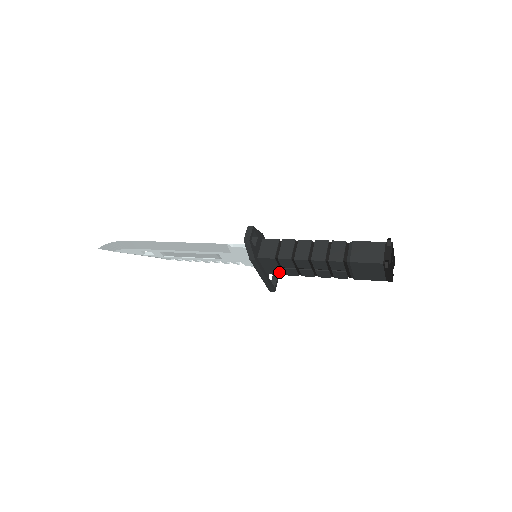
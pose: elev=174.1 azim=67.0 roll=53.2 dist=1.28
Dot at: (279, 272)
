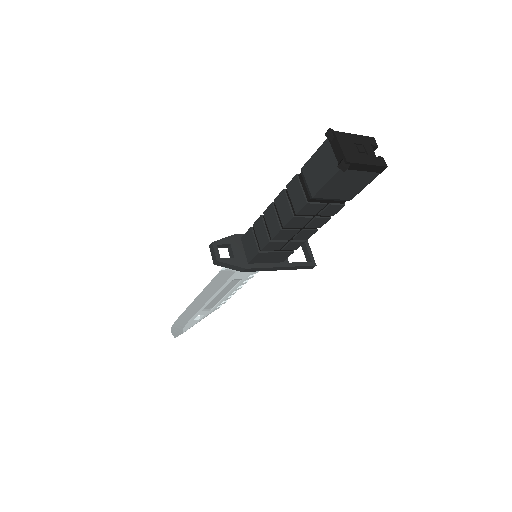
Dot at: (286, 254)
